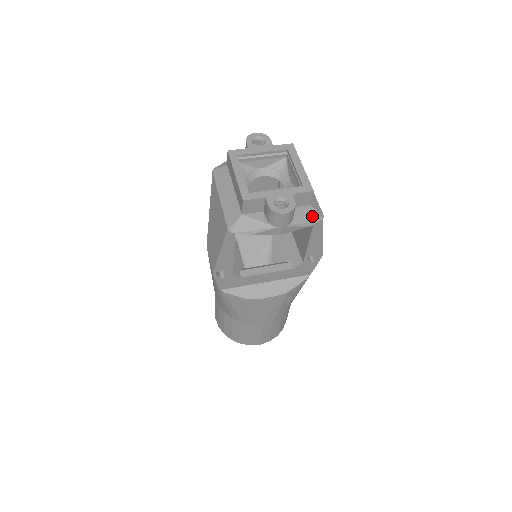
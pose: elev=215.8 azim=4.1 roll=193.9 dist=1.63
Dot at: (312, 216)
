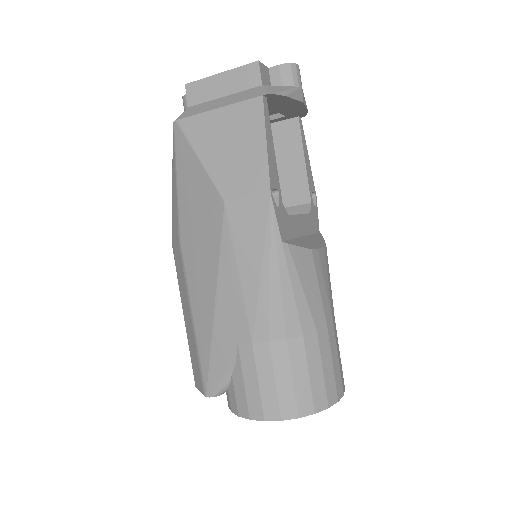
Dot at: occluded
